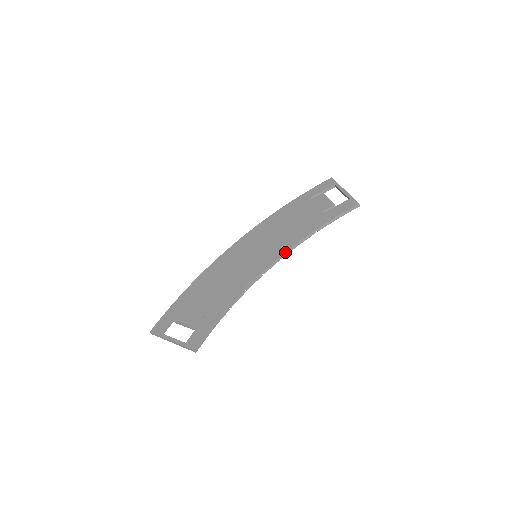
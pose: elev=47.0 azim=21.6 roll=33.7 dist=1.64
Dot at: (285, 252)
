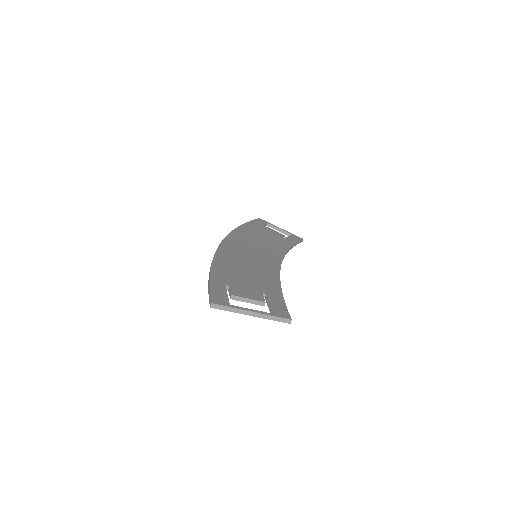
Dot at: (283, 257)
